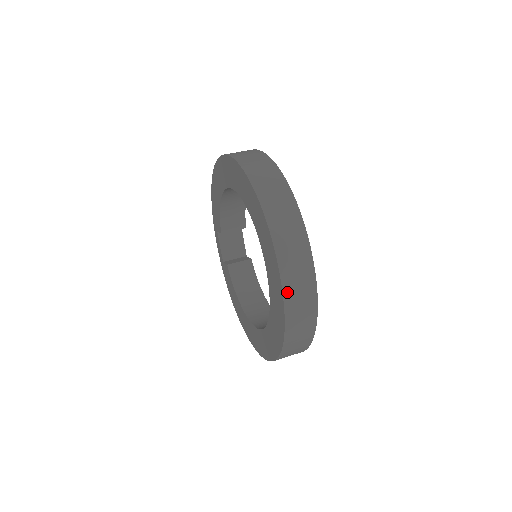
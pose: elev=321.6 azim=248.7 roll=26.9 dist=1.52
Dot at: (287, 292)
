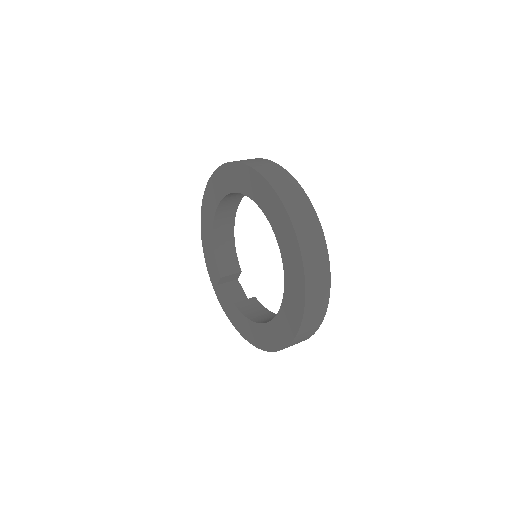
Dot at: (287, 204)
